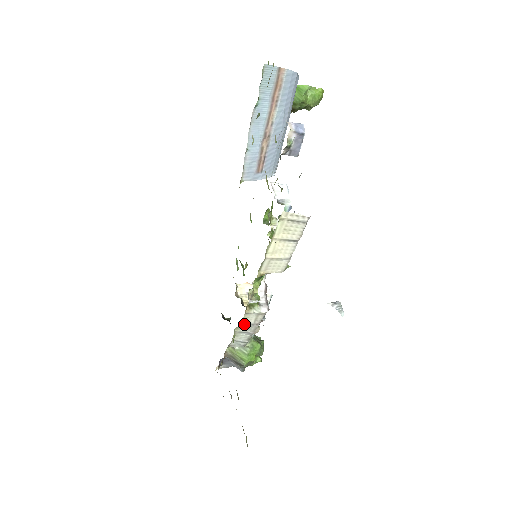
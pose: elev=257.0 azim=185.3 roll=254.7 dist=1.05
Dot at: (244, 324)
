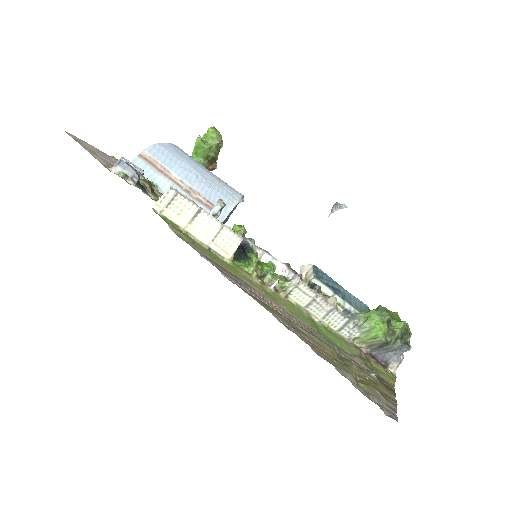
Dot at: (310, 308)
